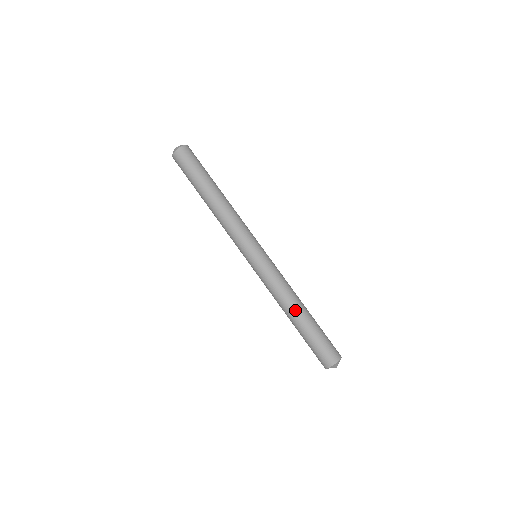
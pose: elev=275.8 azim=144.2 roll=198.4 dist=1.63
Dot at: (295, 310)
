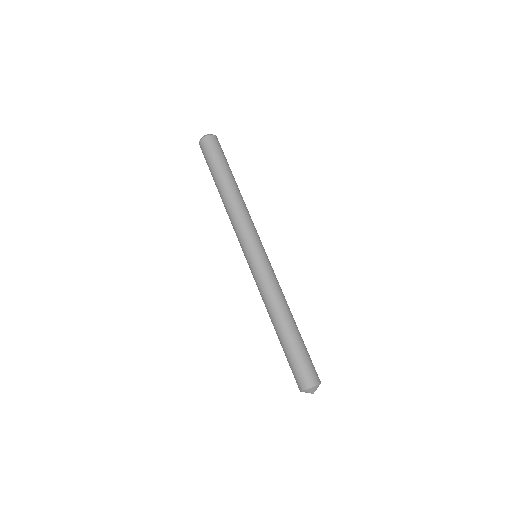
Dot at: (274, 323)
